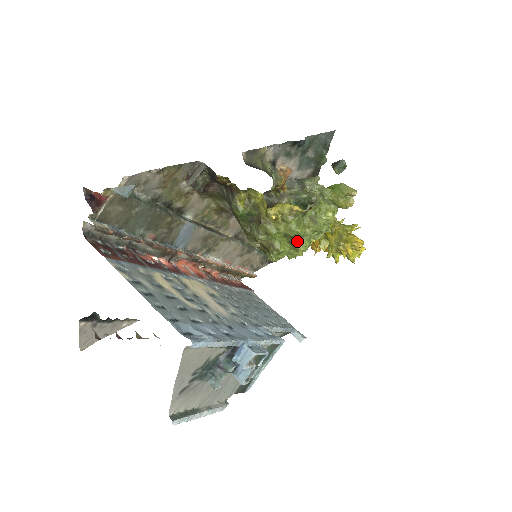
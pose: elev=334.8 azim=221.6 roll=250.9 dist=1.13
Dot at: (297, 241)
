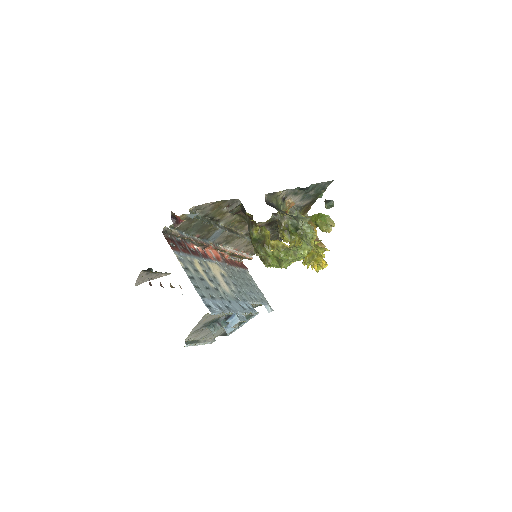
Dot at: (282, 262)
